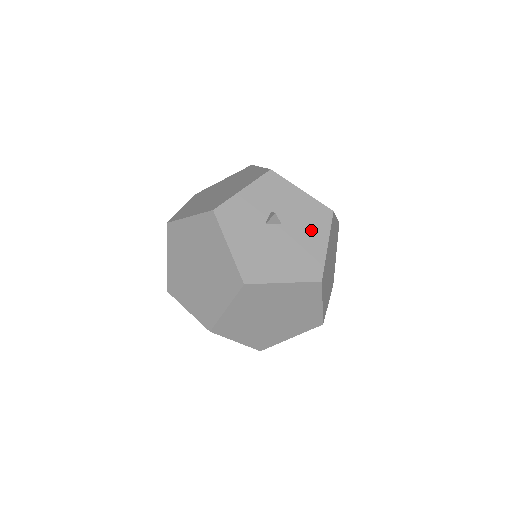
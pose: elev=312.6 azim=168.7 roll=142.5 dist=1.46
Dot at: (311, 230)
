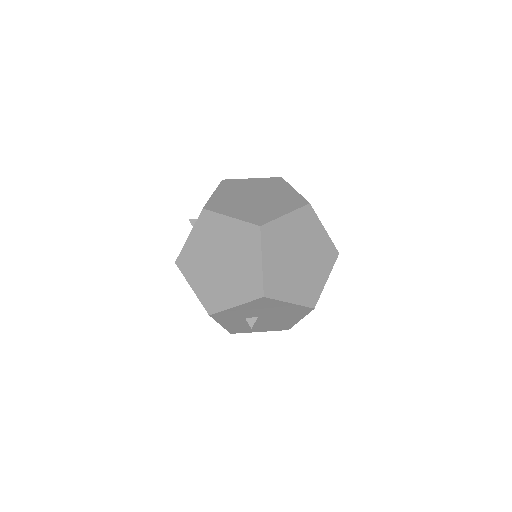
Dot at: (272, 308)
